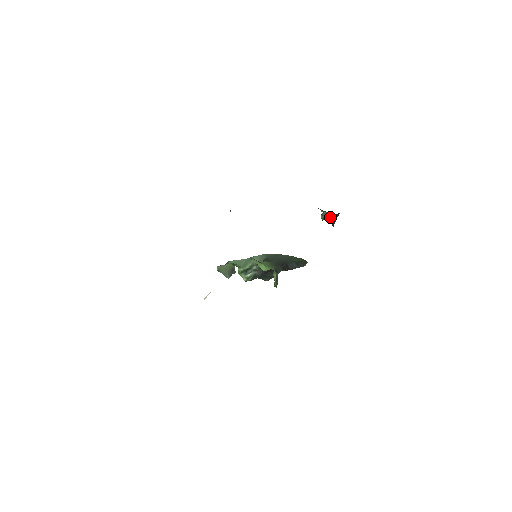
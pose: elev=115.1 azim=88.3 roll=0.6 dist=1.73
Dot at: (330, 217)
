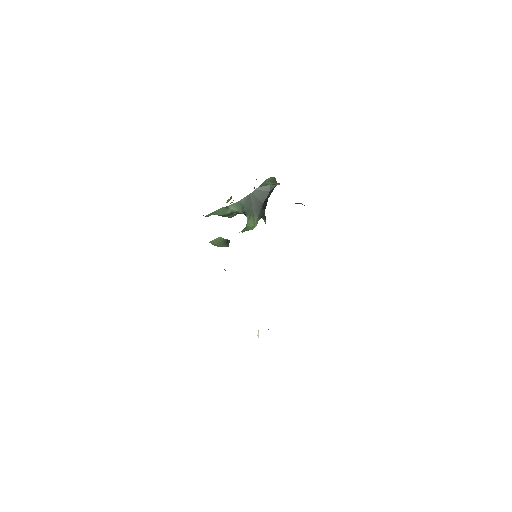
Dot at: occluded
